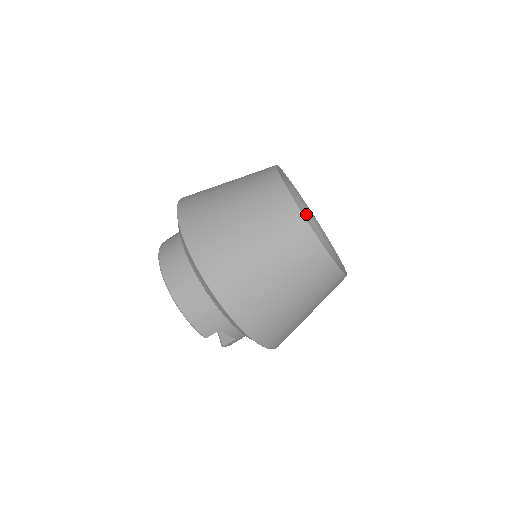
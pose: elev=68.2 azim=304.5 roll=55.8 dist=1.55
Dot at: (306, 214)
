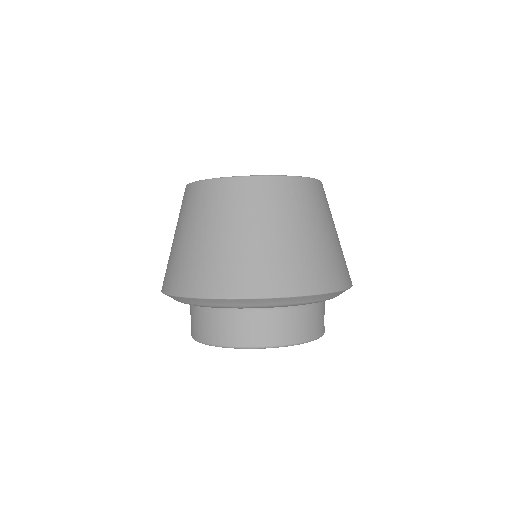
Dot at: occluded
